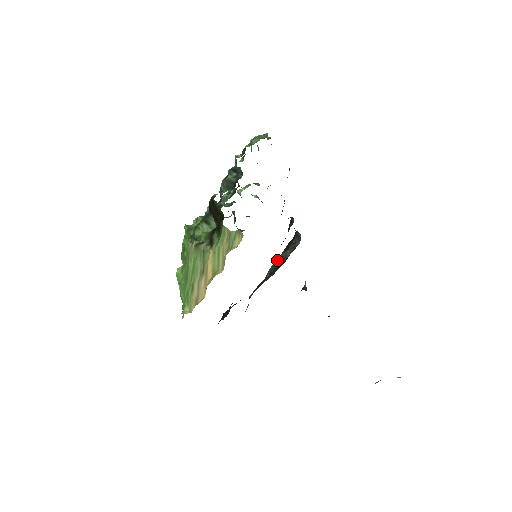
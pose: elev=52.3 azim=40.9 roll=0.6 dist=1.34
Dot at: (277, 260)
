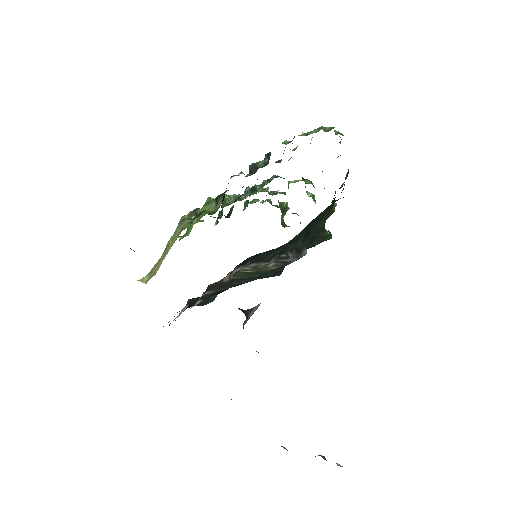
Dot at: (248, 267)
